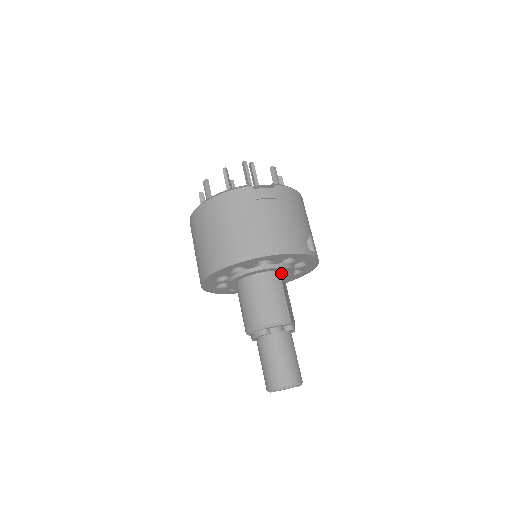
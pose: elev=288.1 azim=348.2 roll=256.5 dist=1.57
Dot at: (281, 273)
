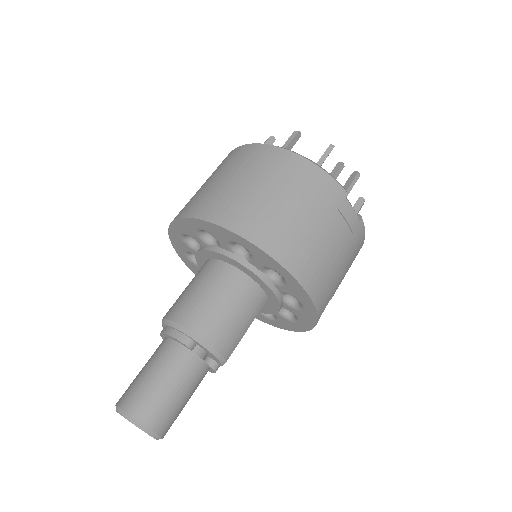
Dot at: occluded
